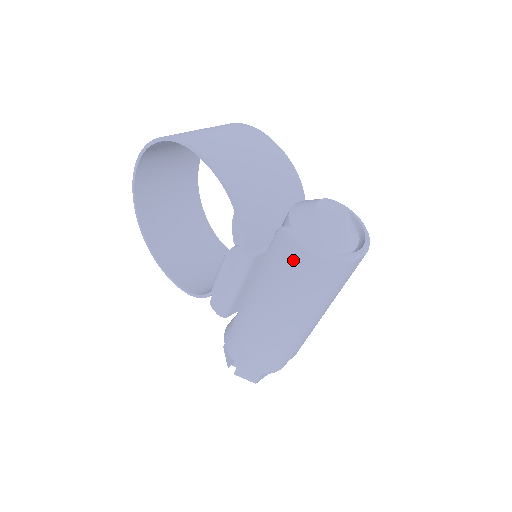
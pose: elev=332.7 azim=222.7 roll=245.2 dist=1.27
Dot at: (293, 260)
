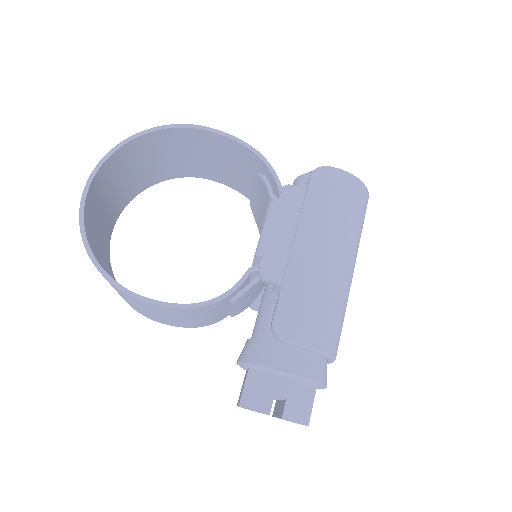
Dot at: (340, 187)
